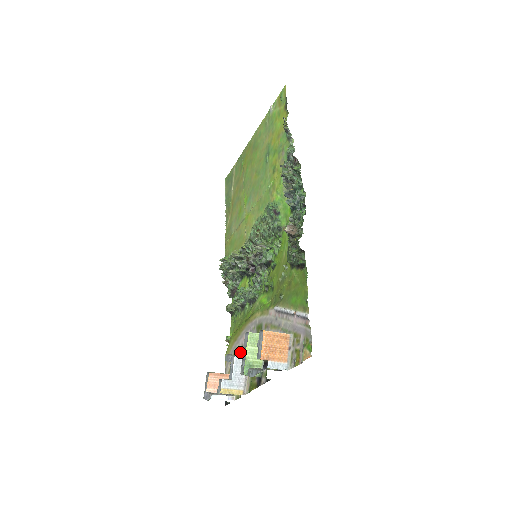
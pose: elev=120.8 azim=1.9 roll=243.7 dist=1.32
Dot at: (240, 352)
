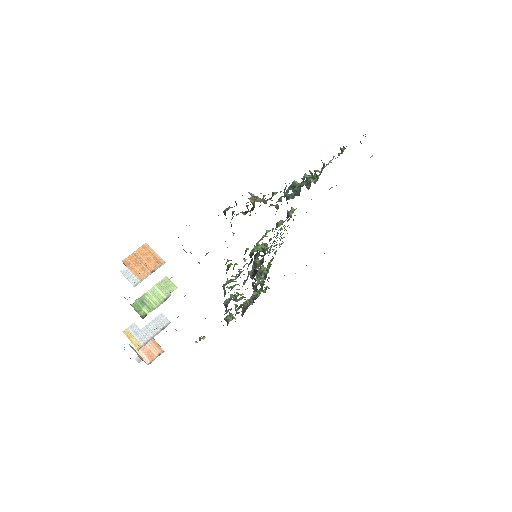
Dot at: occluded
